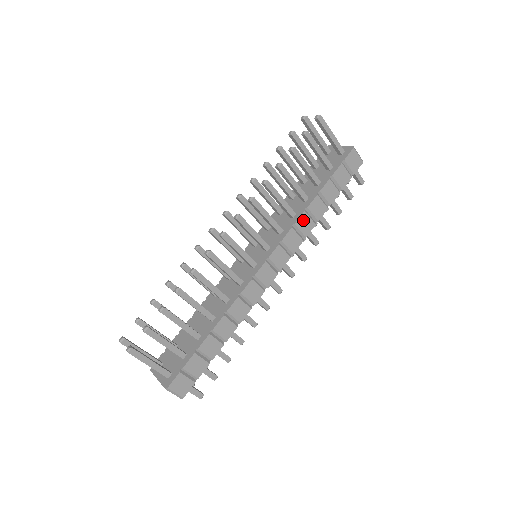
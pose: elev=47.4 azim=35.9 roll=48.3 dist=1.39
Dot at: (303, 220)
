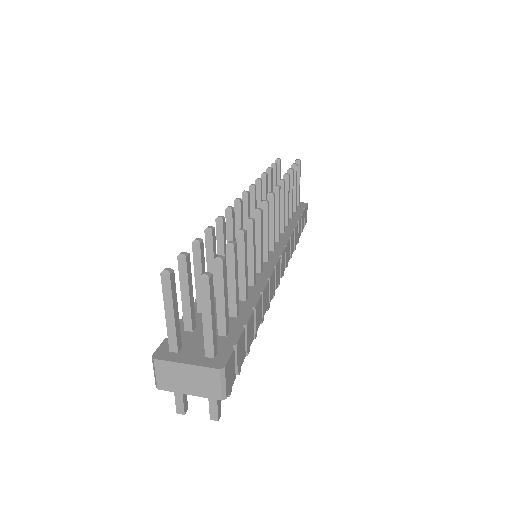
Dot at: (292, 238)
